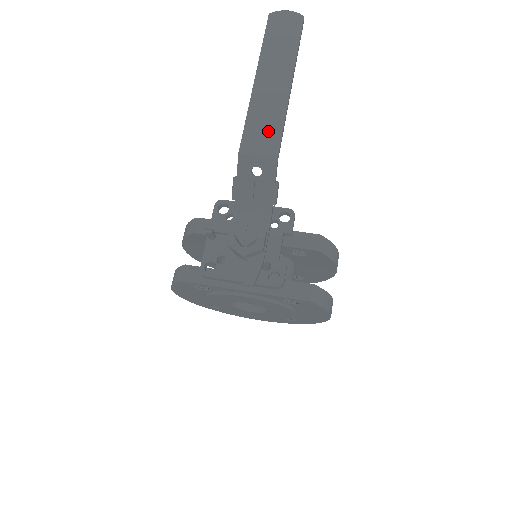
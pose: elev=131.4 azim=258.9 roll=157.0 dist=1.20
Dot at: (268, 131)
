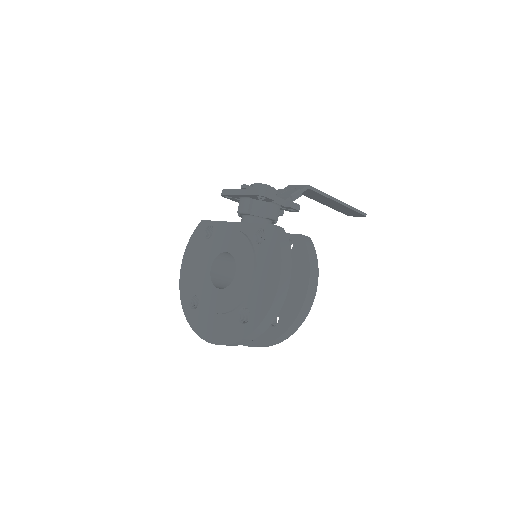
Dot at: occluded
